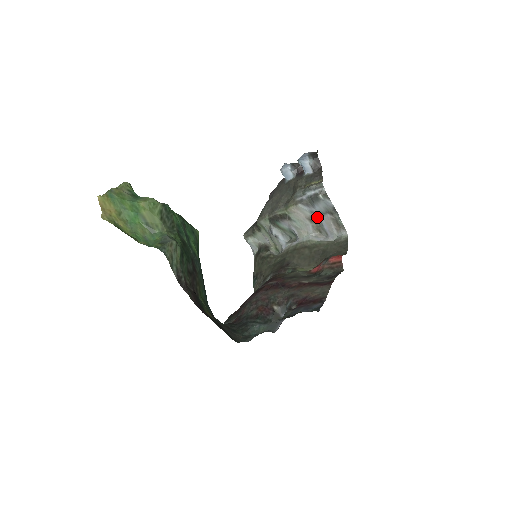
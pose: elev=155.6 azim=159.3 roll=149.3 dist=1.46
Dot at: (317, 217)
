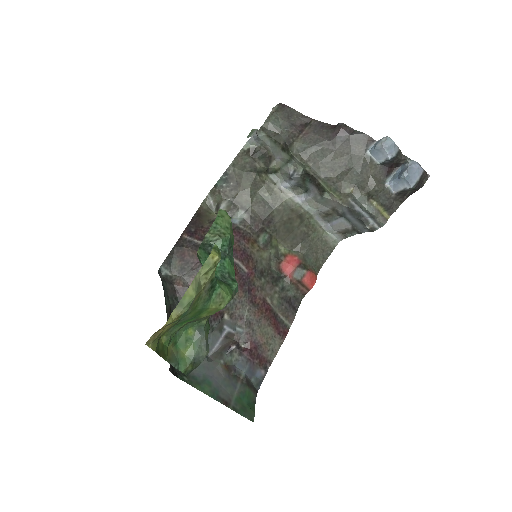
Dot at: (341, 215)
